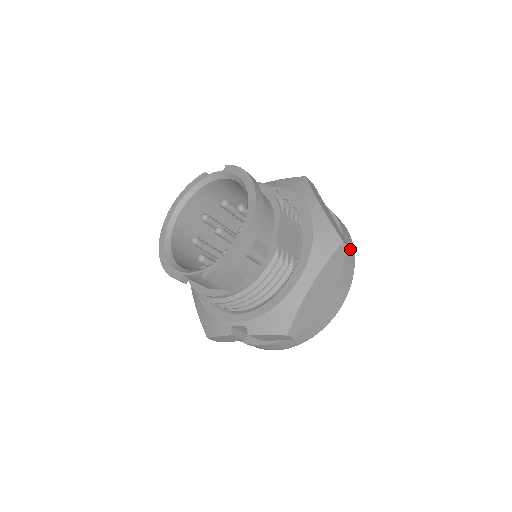
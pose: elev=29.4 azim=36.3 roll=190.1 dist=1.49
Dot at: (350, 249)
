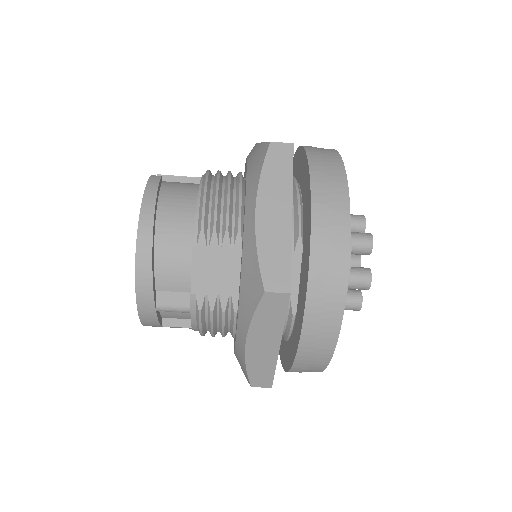
Dot at: (333, 268)
